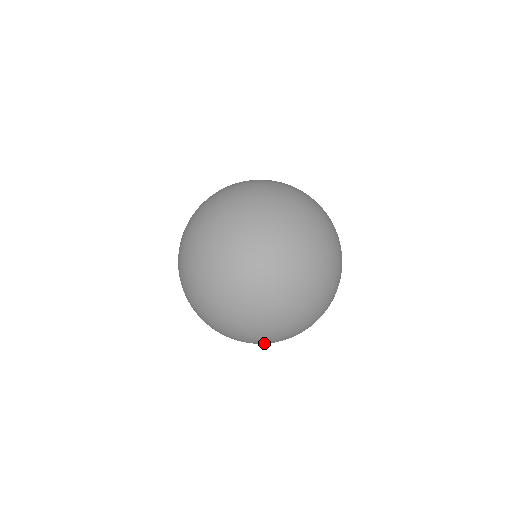
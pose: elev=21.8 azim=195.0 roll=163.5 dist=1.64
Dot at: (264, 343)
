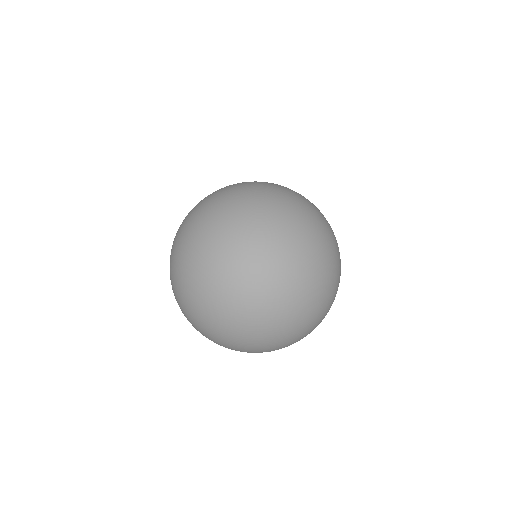
Dot at: (233, 342)
